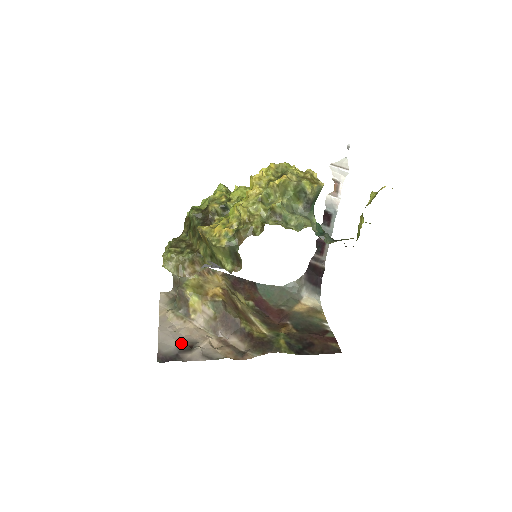
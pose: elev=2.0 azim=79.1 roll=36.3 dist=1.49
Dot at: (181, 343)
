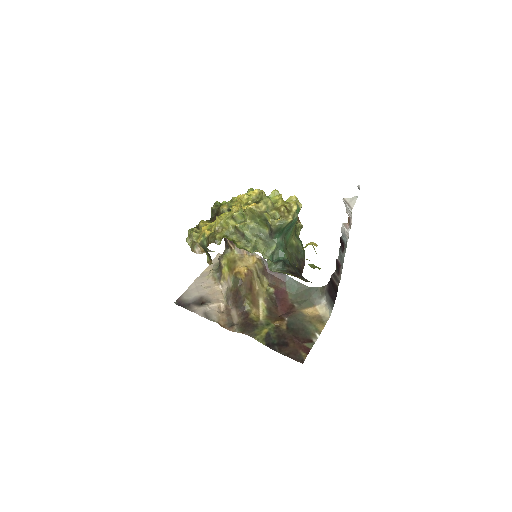
Dot at: (199, 297)
